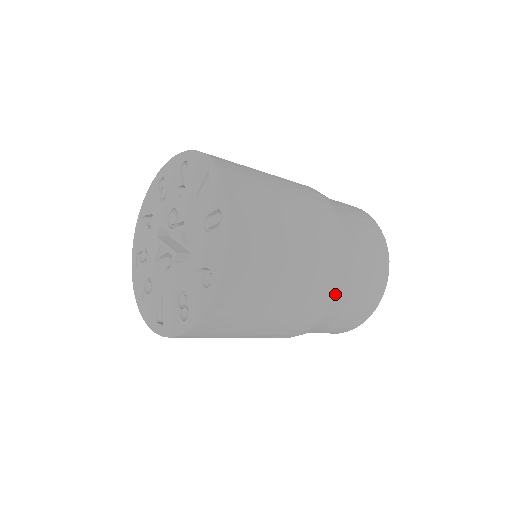
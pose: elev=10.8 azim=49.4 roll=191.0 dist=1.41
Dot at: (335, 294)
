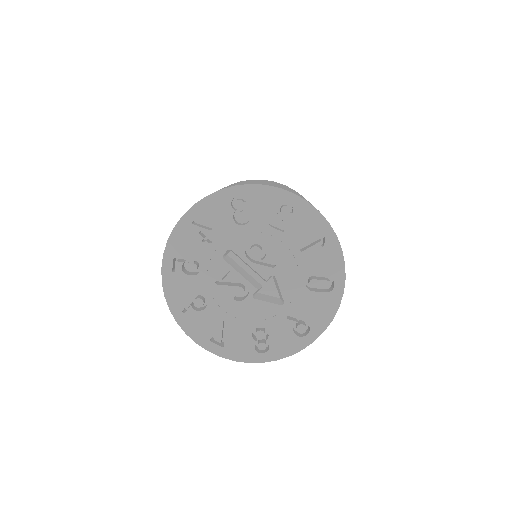
Dot at: occluded
